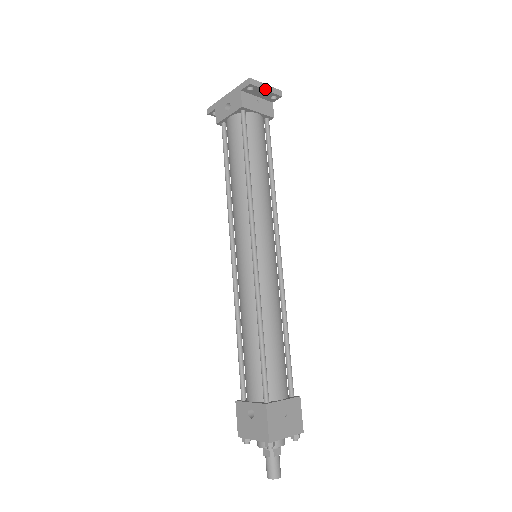
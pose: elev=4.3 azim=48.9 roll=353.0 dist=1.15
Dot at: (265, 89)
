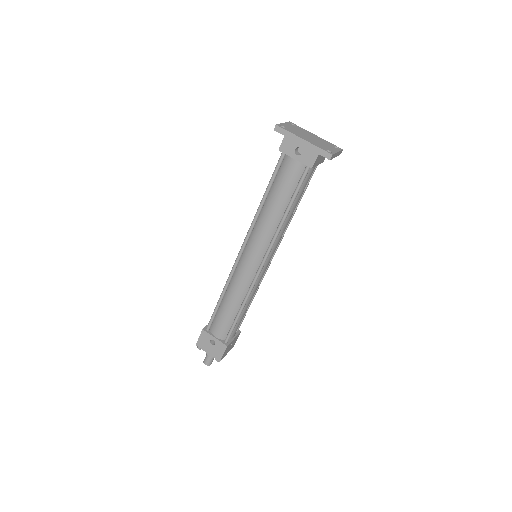
Dot at: occluded
